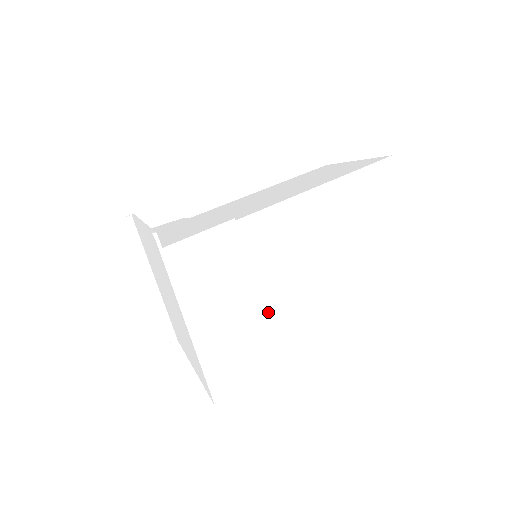
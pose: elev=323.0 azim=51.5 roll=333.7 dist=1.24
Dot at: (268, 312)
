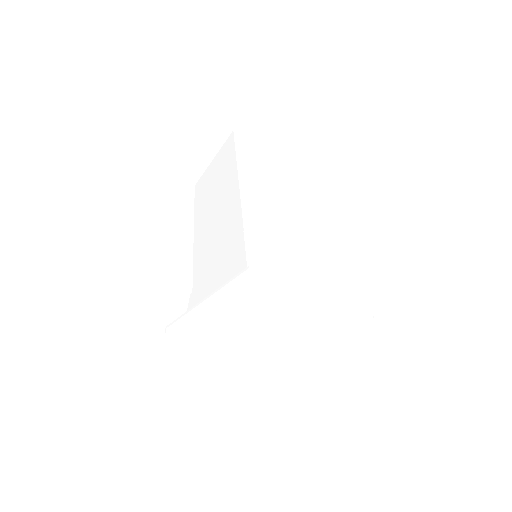
Dot at: (312, 262)
